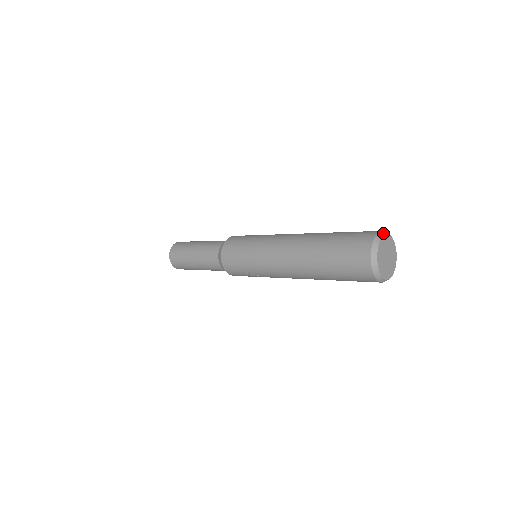
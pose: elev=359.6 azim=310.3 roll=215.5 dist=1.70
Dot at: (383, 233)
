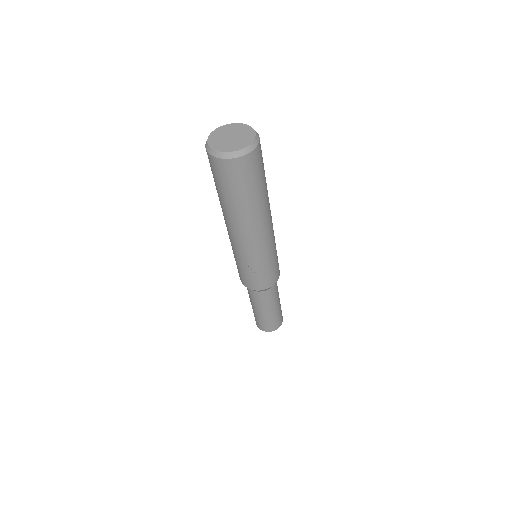
Dot at: (213, 132)
